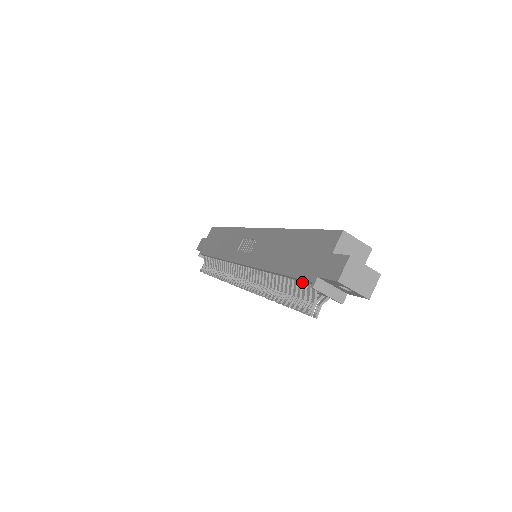
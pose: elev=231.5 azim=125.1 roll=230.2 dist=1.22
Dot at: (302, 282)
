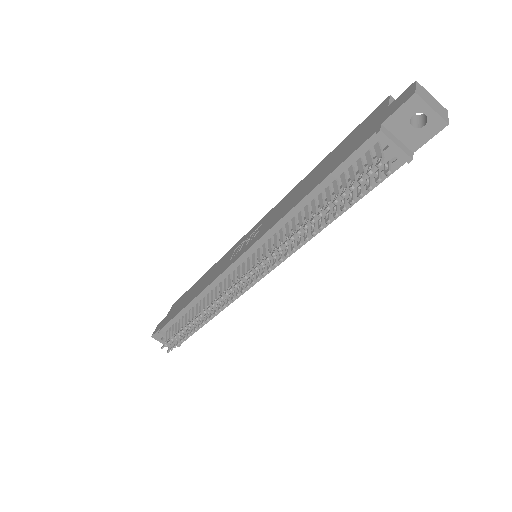
Dot at: (353, 166)
